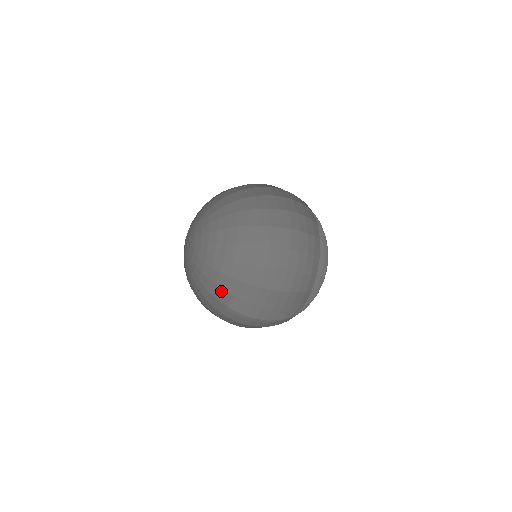
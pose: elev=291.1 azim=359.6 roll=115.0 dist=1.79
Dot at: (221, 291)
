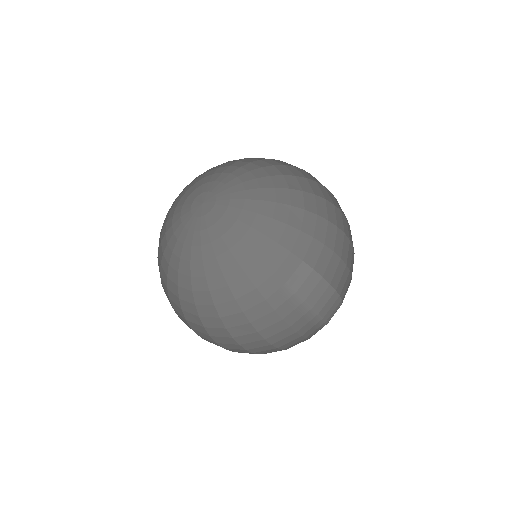
Dot at: (284, 253)
